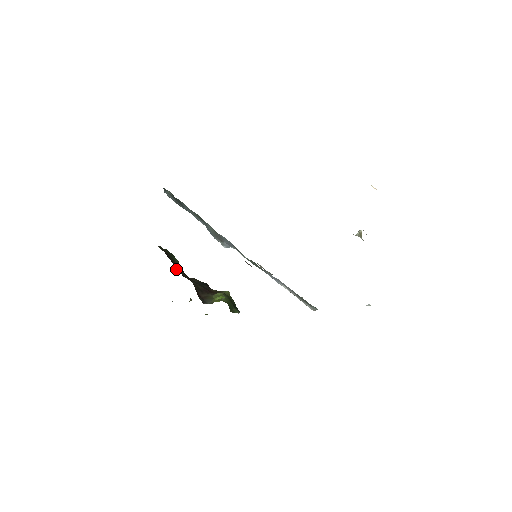
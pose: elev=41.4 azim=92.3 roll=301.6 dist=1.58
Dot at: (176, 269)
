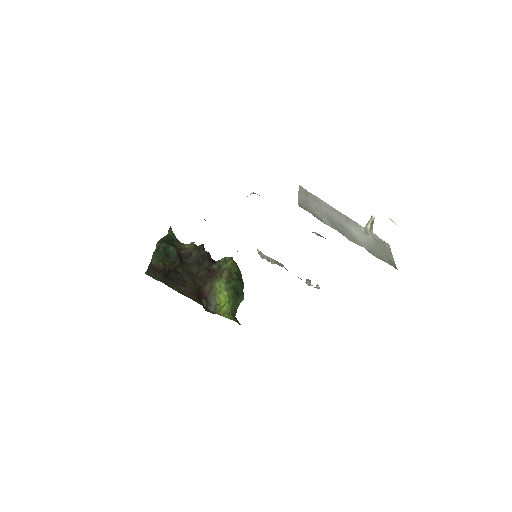
Dot at: (172, 232)
